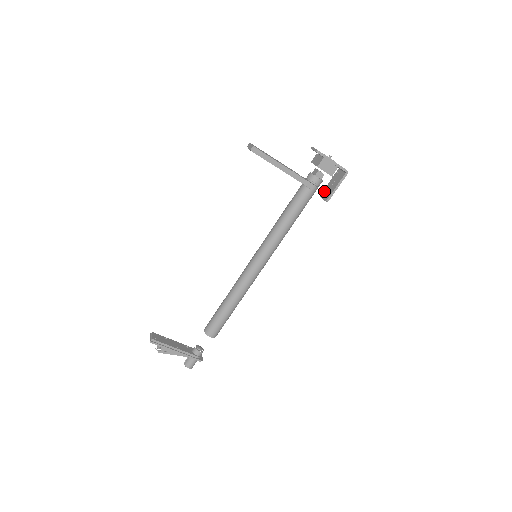
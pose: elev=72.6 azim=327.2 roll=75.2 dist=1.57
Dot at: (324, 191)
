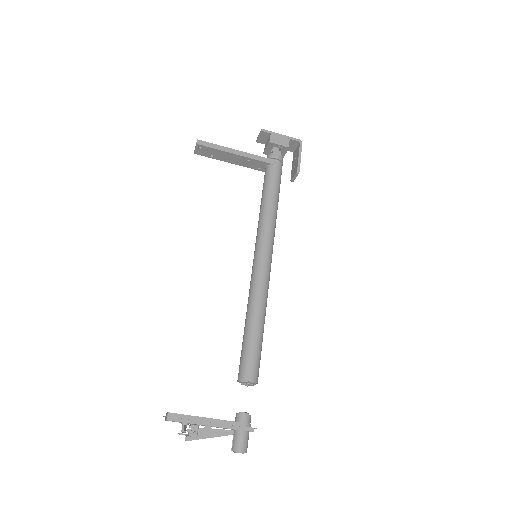
Dot at: (291, 174)
